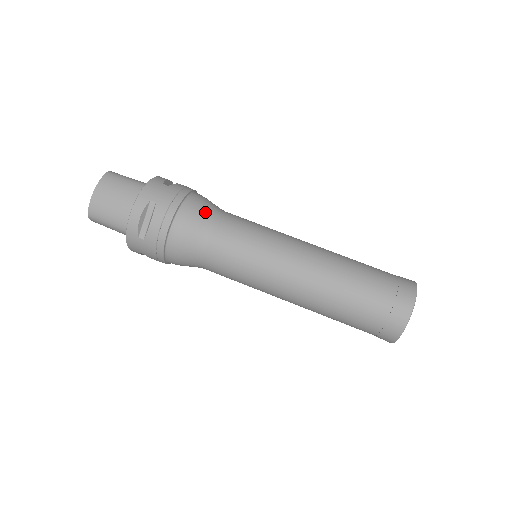
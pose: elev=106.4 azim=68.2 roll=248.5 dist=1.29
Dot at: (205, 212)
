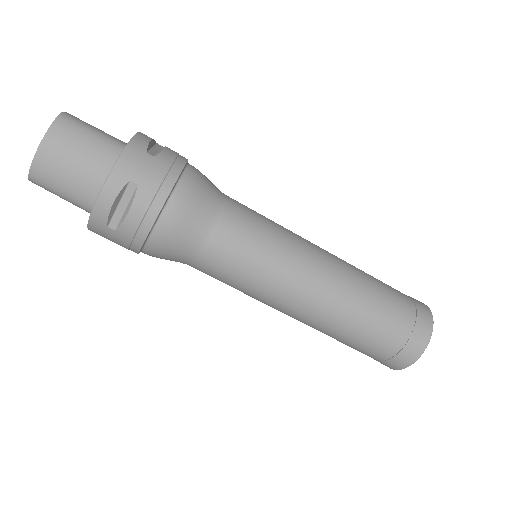
Dot at: (204, 203)
